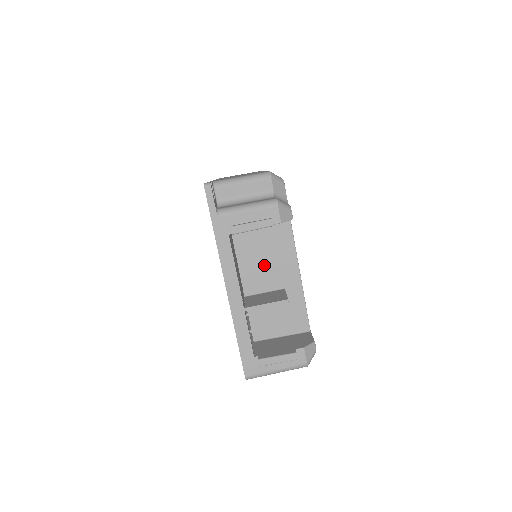
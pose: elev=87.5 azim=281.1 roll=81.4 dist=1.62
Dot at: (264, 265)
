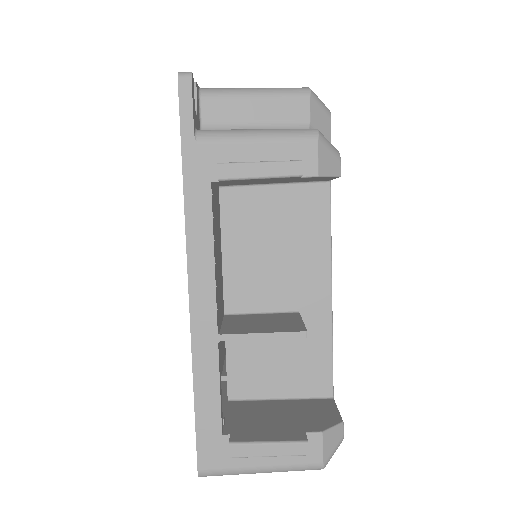
Dot at: (269, 262)
